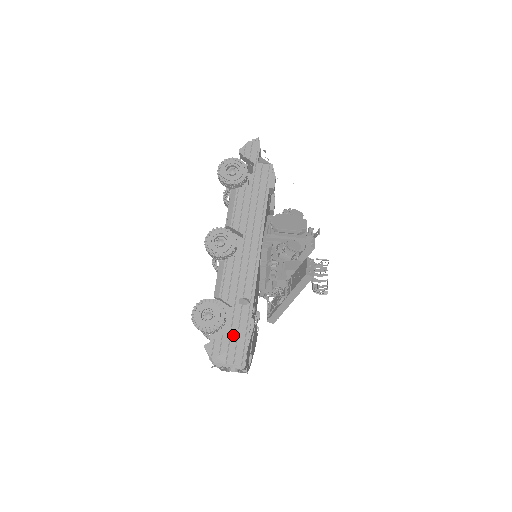
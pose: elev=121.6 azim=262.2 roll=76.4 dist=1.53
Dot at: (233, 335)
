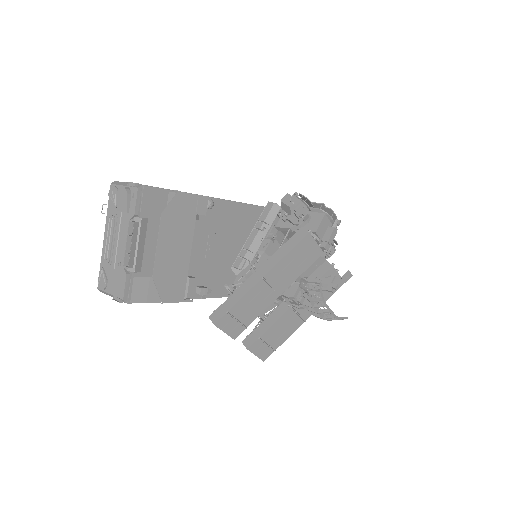
Dot at: occluded
